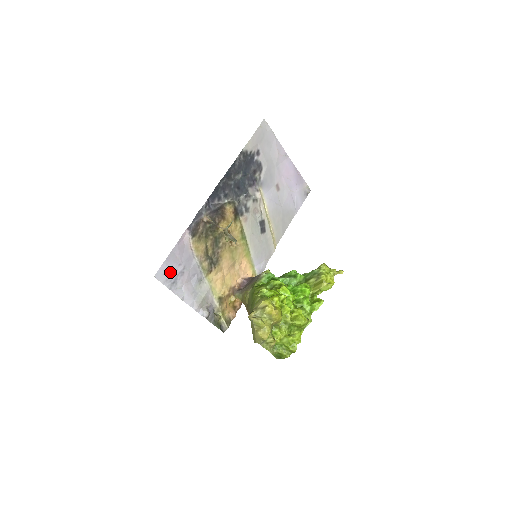
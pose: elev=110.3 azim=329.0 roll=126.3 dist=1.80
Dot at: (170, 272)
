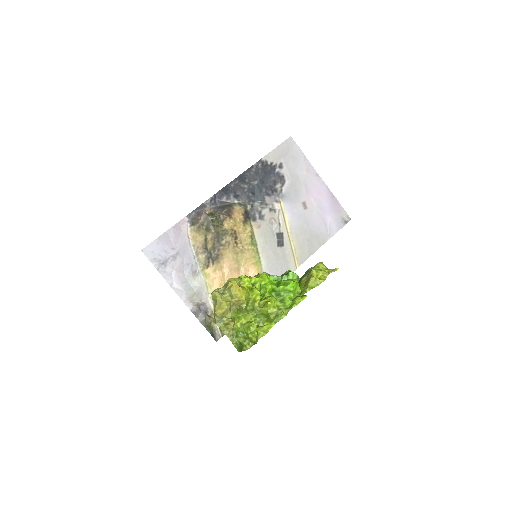
Dot at: (160, 252)
